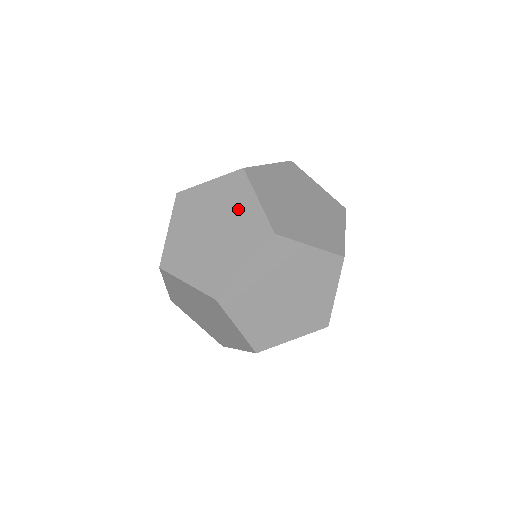
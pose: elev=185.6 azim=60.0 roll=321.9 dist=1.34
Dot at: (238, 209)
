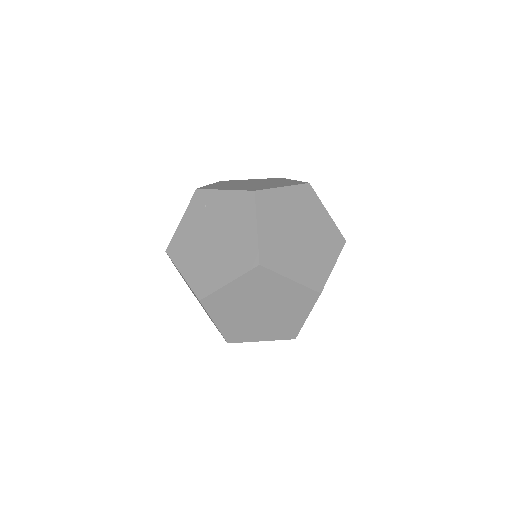
Dot at: occluded
